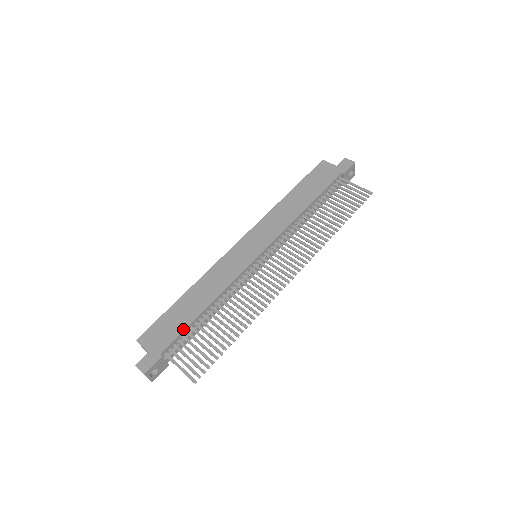
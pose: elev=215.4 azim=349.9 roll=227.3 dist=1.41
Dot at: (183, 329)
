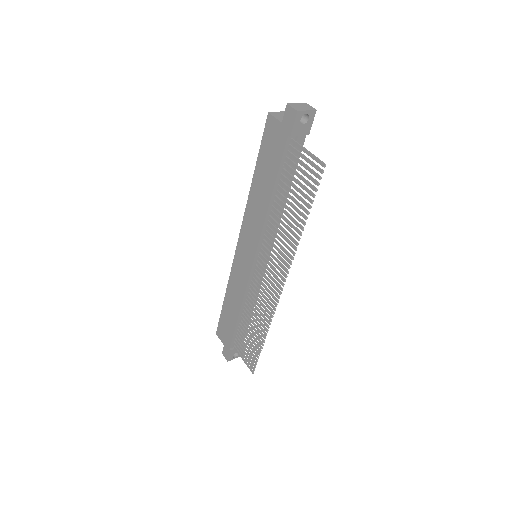
Dot at: (233, 331)
